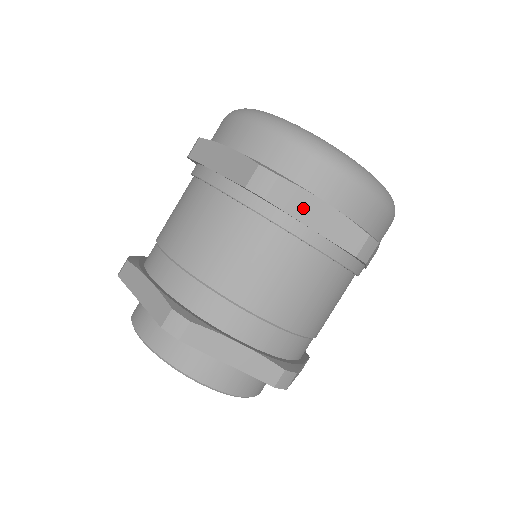
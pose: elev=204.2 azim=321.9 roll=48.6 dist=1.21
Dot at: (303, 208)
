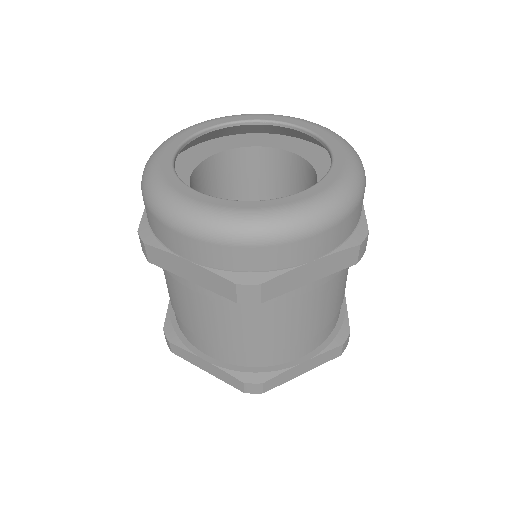
Dot at: (174, 266)
